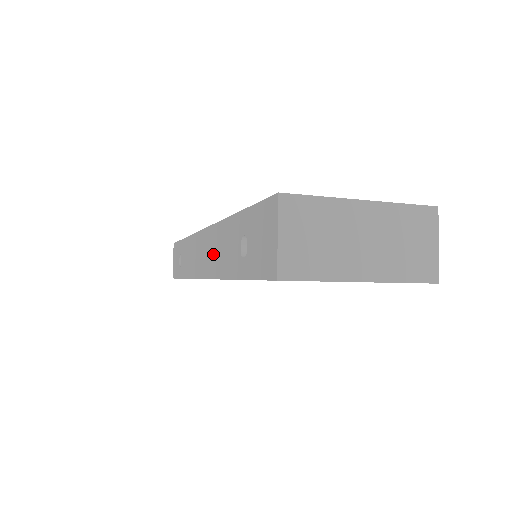
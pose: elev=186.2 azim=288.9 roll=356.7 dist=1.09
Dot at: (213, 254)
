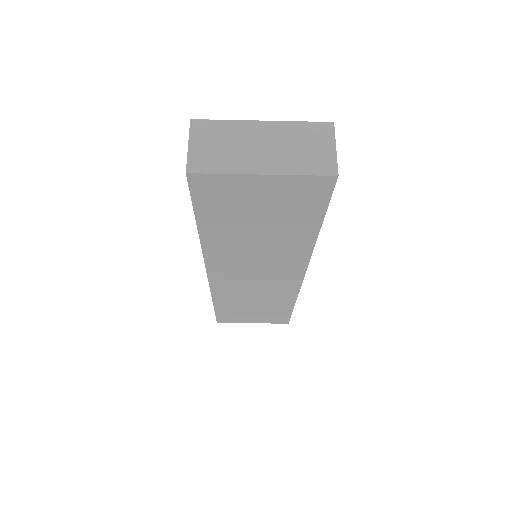
Dot at: occluded
